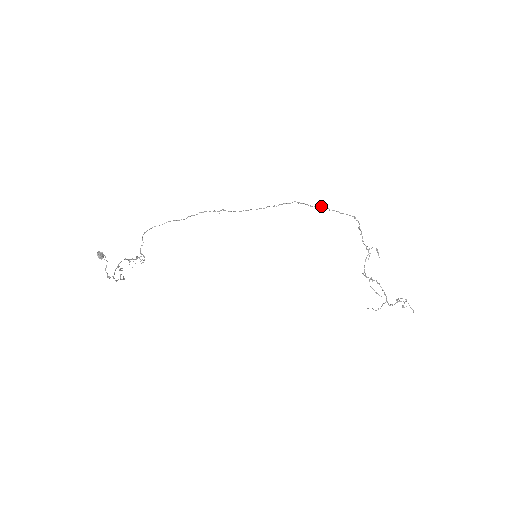
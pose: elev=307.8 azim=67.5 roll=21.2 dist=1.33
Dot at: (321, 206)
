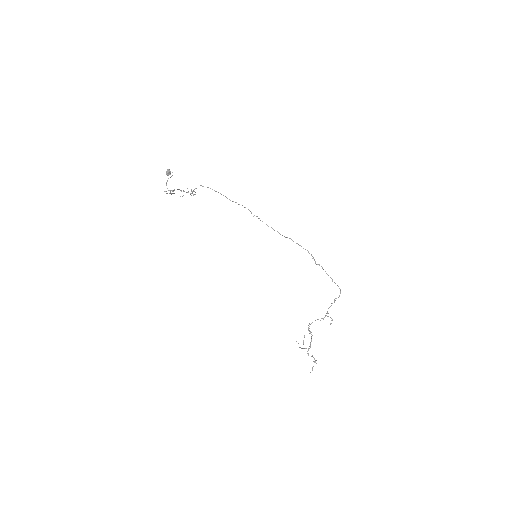
Dot at: (322, 268)
